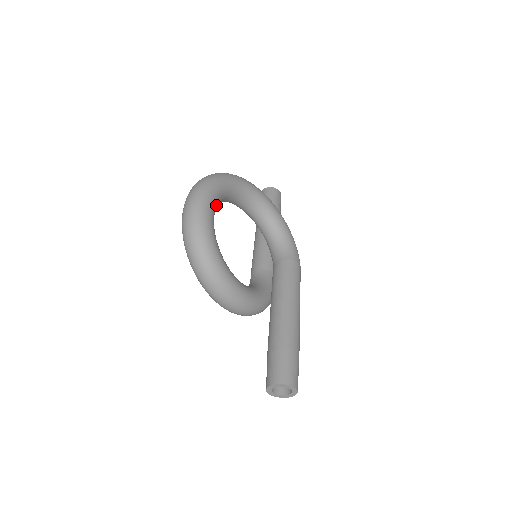
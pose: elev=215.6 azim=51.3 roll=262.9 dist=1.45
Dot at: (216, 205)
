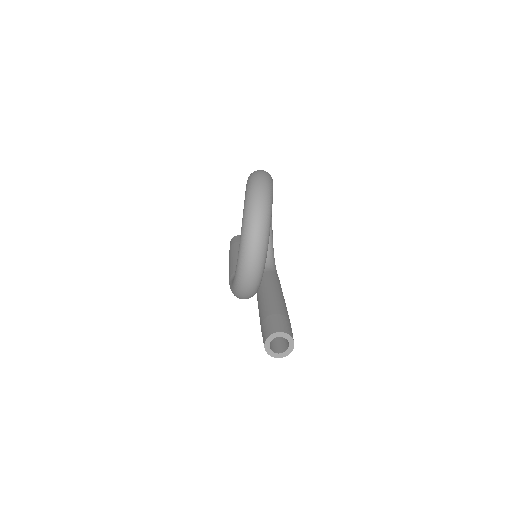
Dot at: occluded
